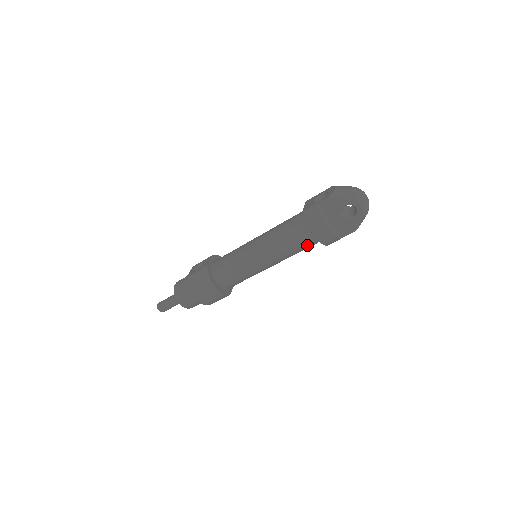
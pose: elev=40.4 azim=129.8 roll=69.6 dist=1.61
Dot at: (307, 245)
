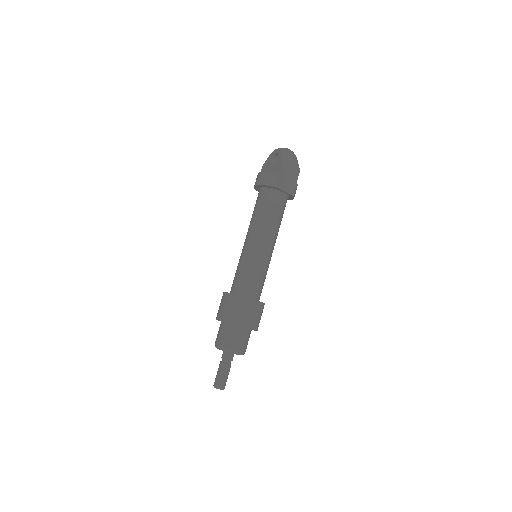
Dot at: (266, 201)
